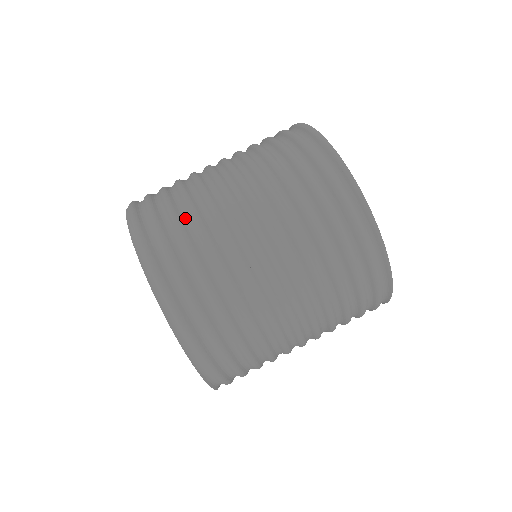
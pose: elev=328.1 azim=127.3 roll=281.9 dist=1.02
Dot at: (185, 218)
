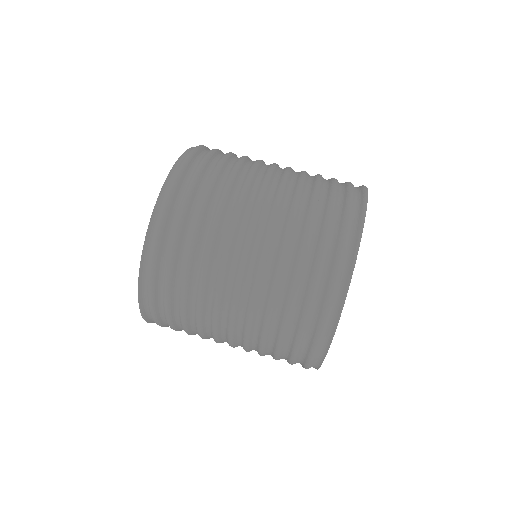
Dot at: (236, 158)
